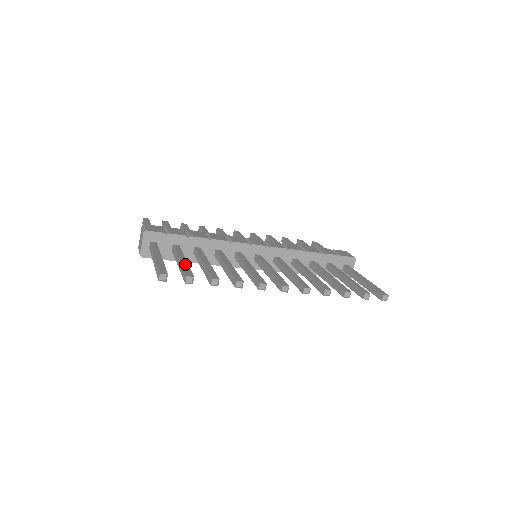
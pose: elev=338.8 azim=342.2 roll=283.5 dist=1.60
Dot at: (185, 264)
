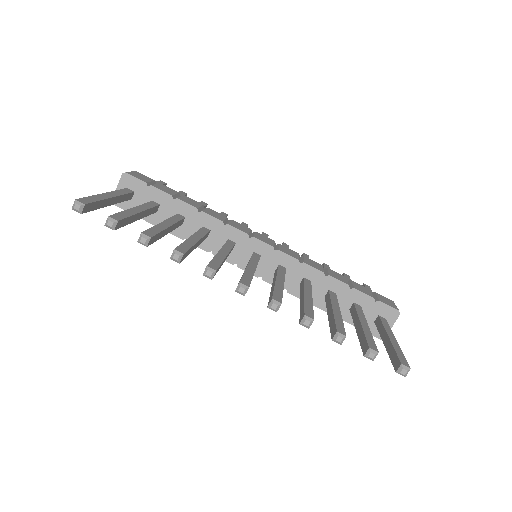
Dot at: (131, 212)
